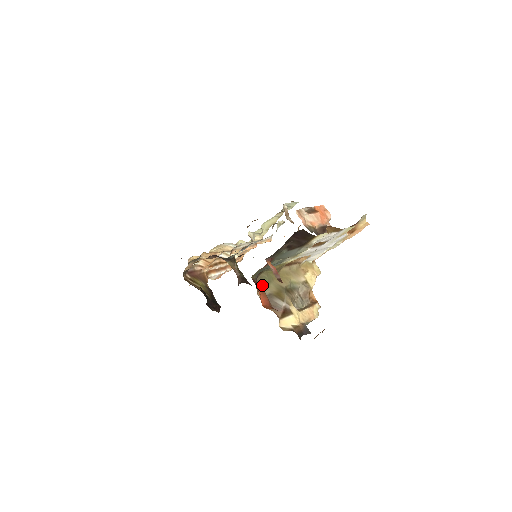
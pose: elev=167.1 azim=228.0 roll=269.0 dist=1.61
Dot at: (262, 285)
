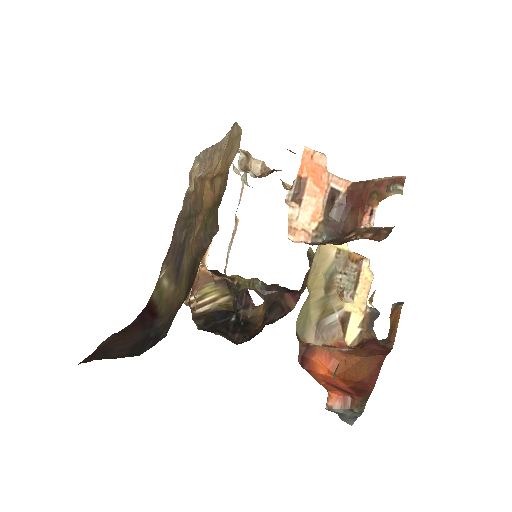
Dot at: (305, 328)
